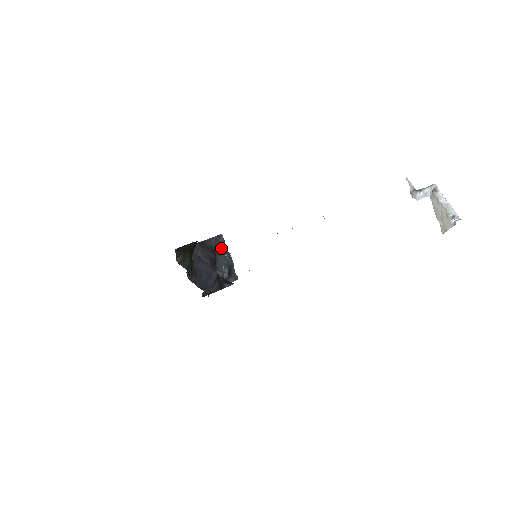
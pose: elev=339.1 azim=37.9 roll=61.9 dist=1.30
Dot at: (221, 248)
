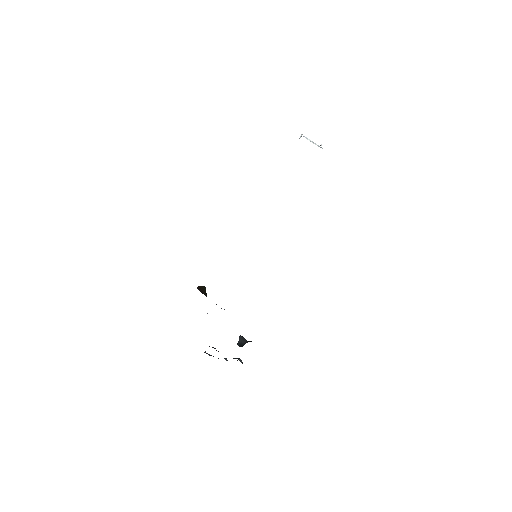
Dot at: occluded
